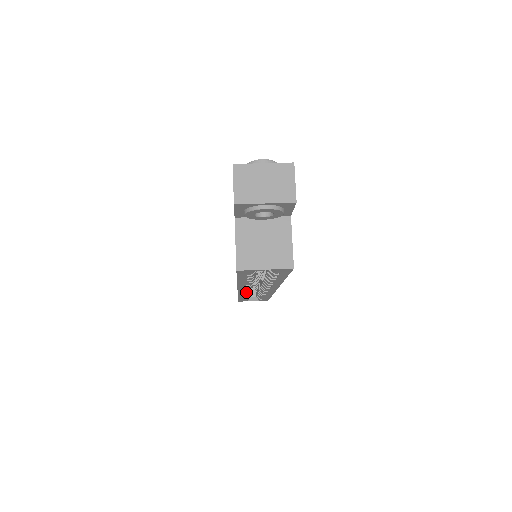
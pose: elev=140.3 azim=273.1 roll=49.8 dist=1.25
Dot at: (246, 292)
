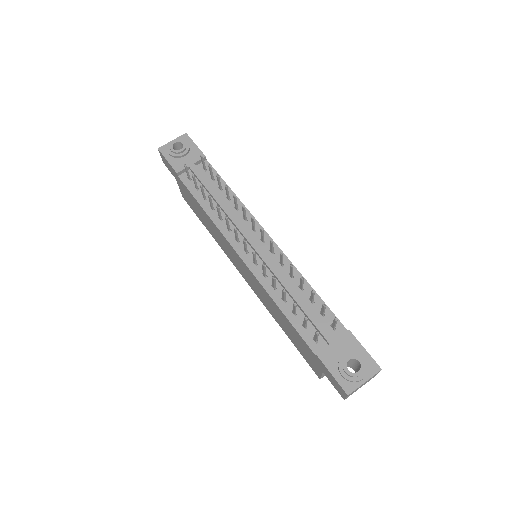
Dot at: occluded
